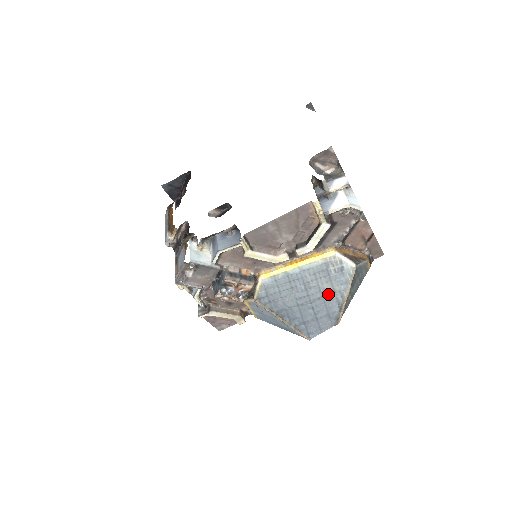
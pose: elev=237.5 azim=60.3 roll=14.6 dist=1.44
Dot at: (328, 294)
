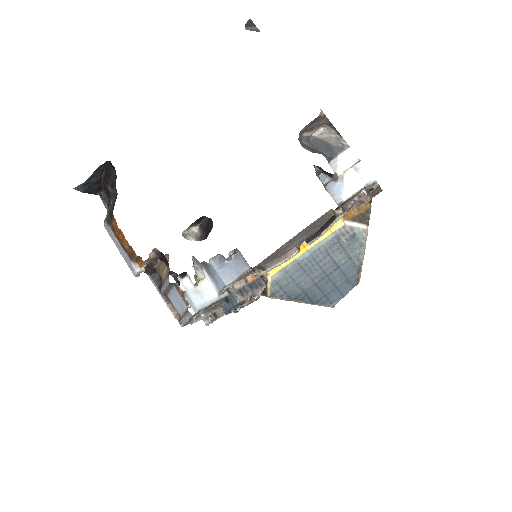
Dot at: (344, 263)
